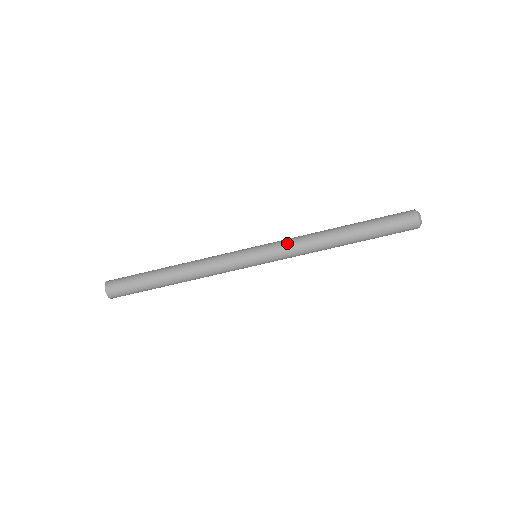
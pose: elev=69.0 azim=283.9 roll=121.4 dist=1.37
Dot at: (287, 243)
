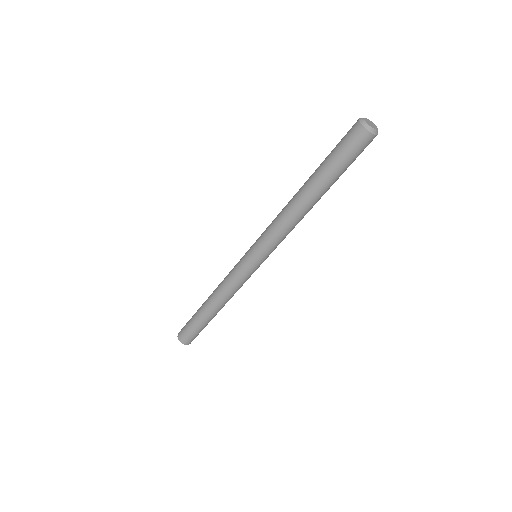
Dot at: (271, 238)
